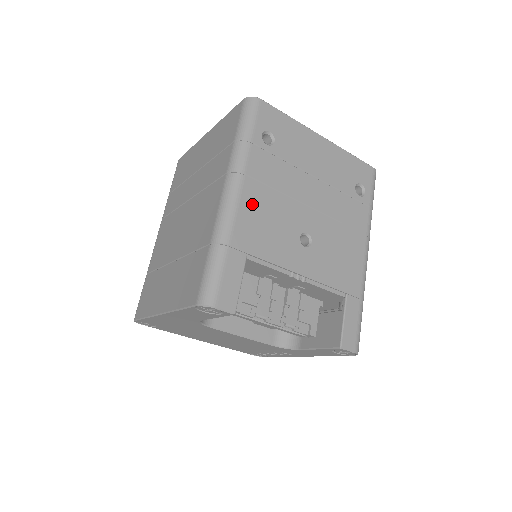
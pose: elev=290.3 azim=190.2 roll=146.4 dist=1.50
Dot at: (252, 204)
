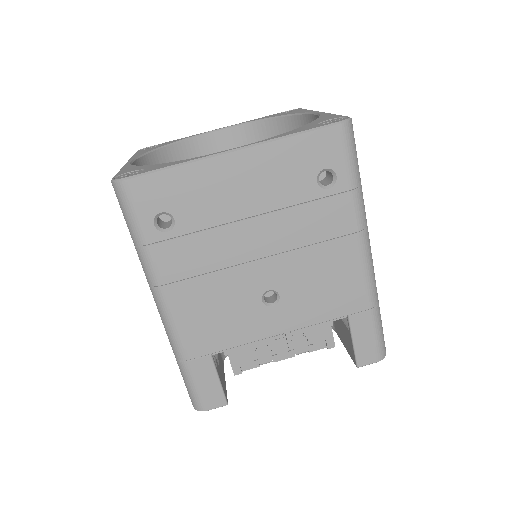
Dot at: (189, 308)
